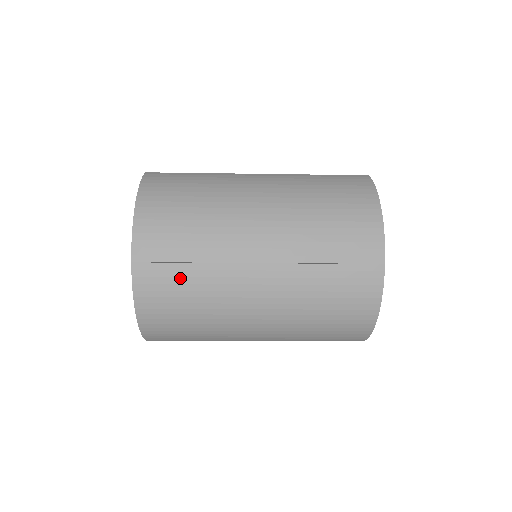
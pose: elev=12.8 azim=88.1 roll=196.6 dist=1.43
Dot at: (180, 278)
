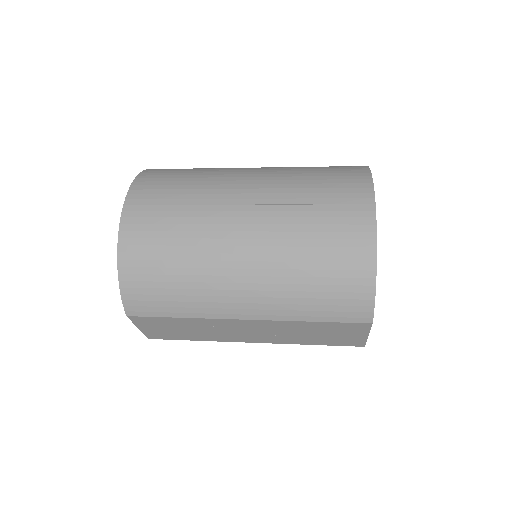
Dot at: (166, 218)
